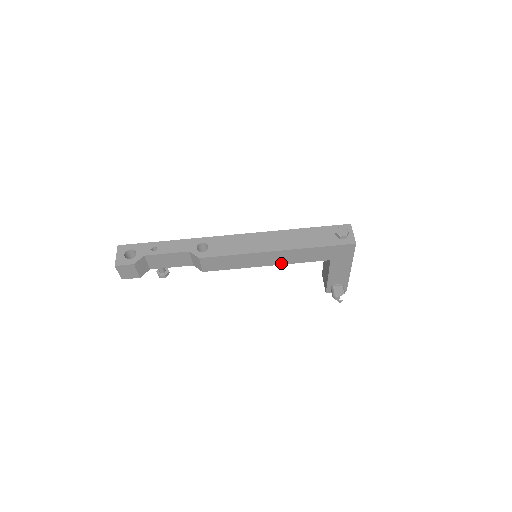
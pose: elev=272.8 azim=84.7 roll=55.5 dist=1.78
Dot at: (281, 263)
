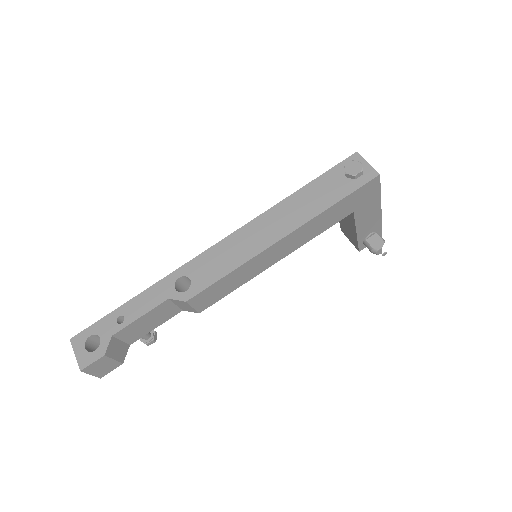
Dot at: (293, 249)
